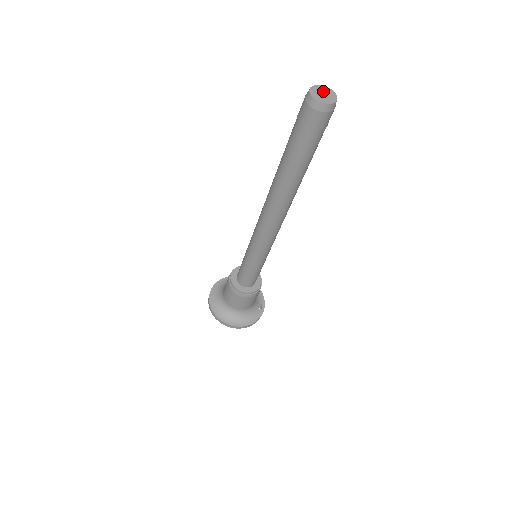
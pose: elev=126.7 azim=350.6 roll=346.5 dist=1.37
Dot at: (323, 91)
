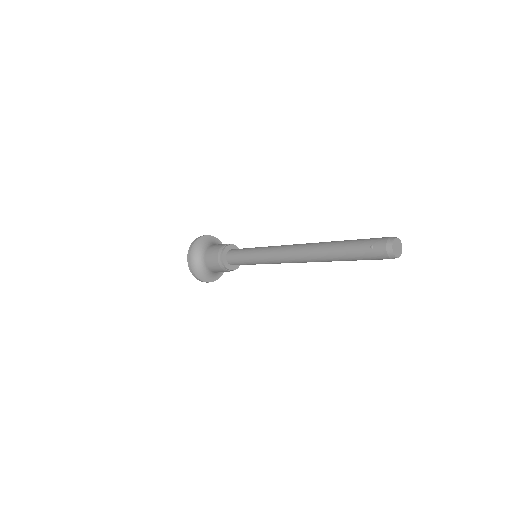
Dot at: (397, 244)
